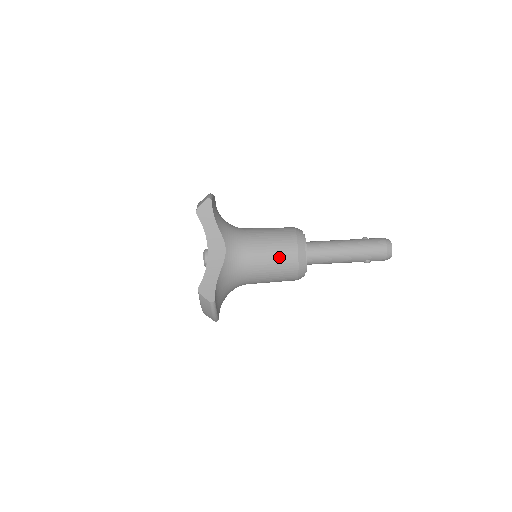
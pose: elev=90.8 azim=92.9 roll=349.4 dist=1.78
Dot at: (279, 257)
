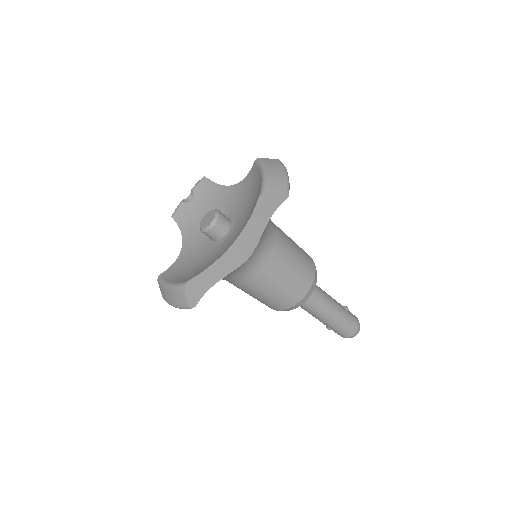
Dot at: (282, 293)
